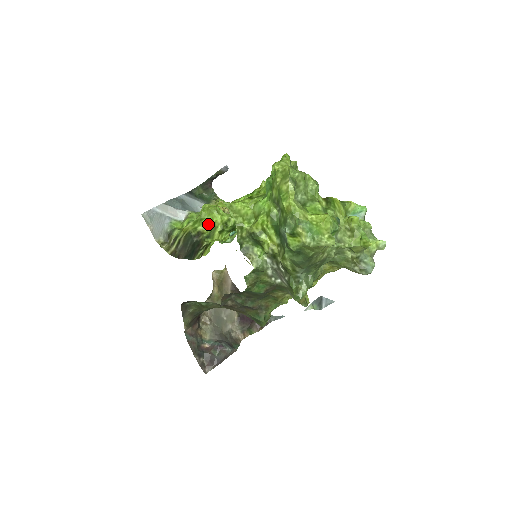
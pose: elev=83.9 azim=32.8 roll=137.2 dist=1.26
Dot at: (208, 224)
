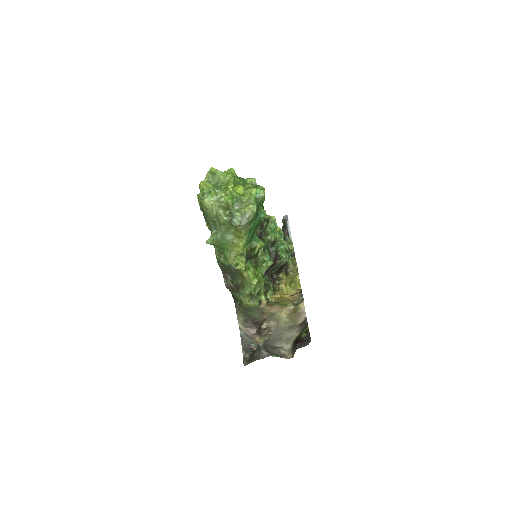
Dot at: occluded
